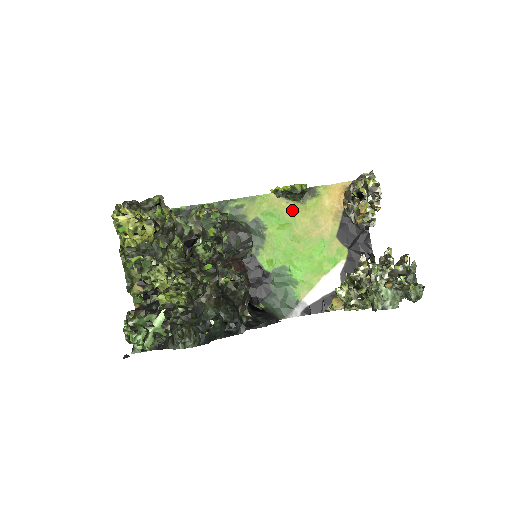
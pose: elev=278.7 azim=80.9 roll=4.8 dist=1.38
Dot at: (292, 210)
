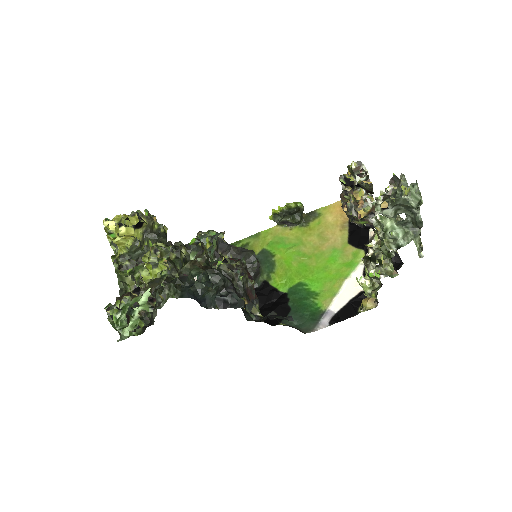
Dot at: (297, 234)
